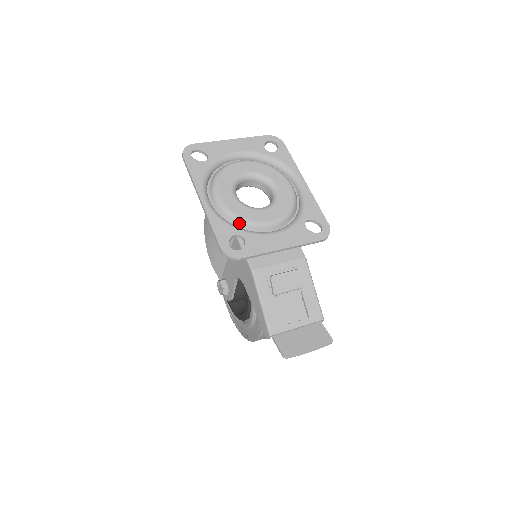
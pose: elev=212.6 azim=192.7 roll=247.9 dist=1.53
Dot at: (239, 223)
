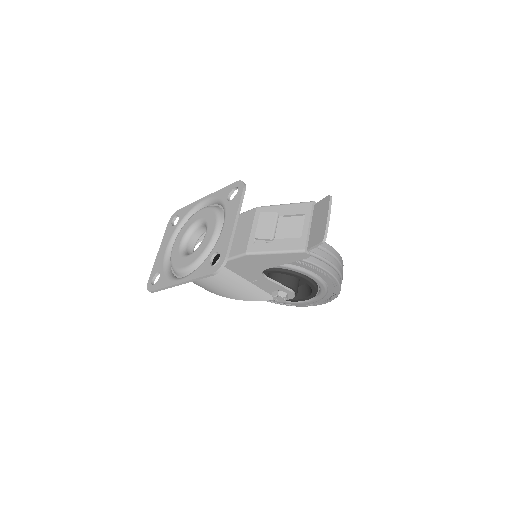
Dot at: (206, 256)
